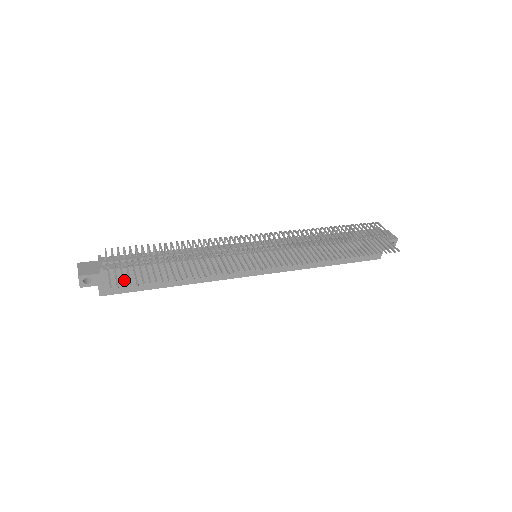
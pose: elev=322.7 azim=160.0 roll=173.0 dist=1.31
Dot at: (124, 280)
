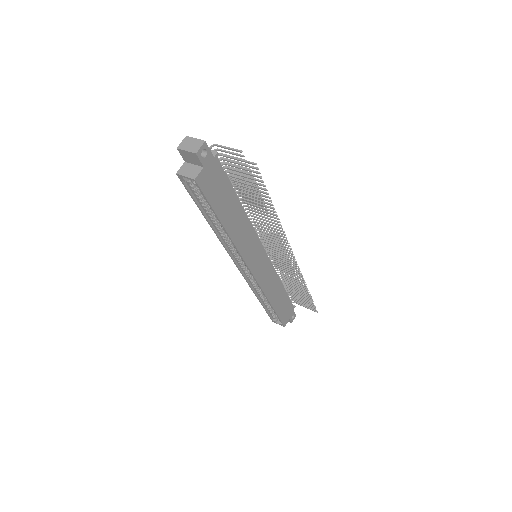
Dot at: (215, 183)
